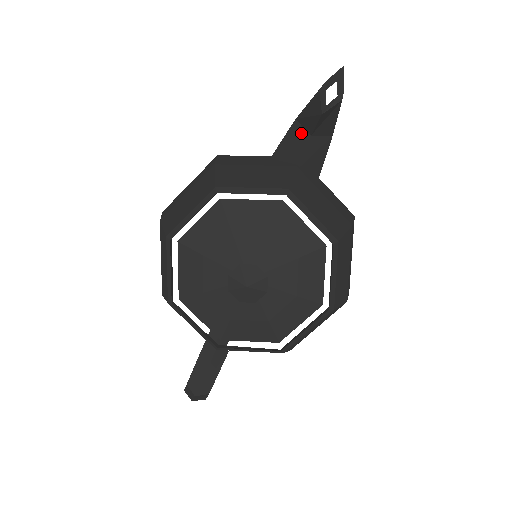
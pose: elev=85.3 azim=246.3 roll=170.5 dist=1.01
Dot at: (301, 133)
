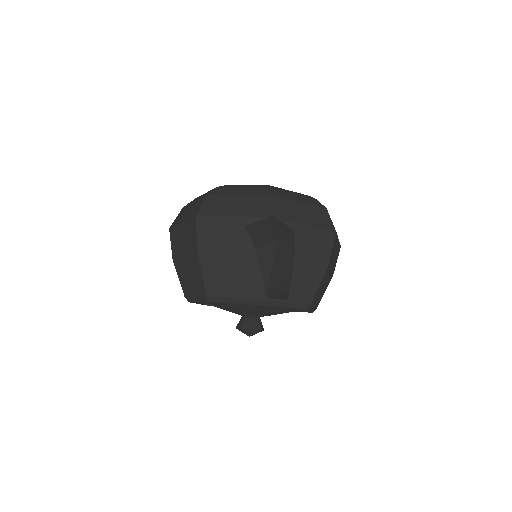
Dot at: occluded
